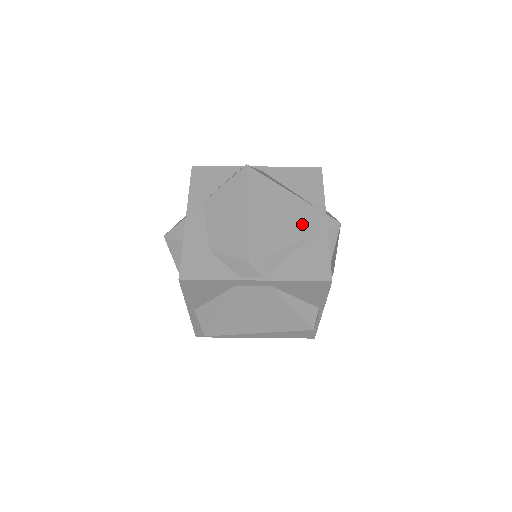
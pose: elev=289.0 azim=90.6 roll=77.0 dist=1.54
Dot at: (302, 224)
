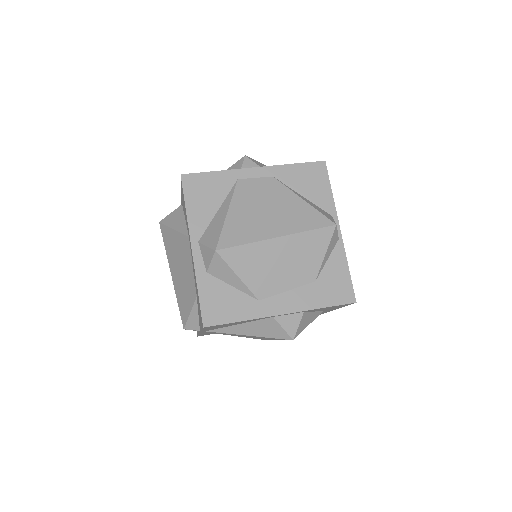
Dot at: occluded
